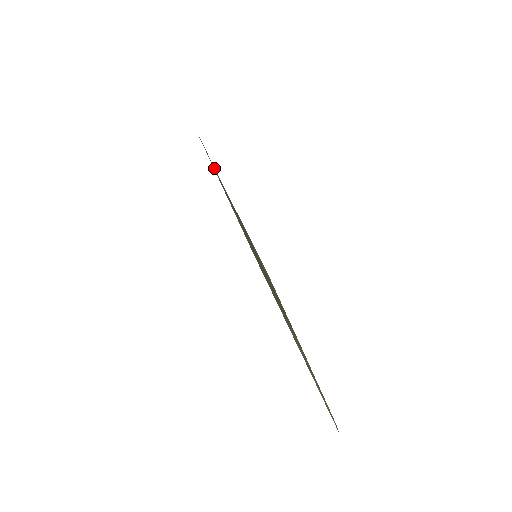
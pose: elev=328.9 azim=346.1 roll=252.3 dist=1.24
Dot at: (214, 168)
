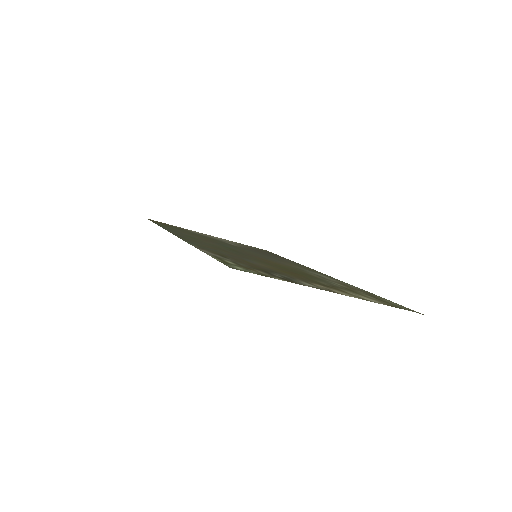
Dot at: occluded
